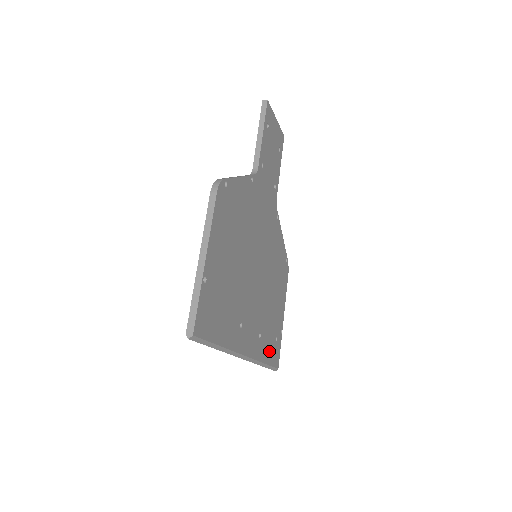
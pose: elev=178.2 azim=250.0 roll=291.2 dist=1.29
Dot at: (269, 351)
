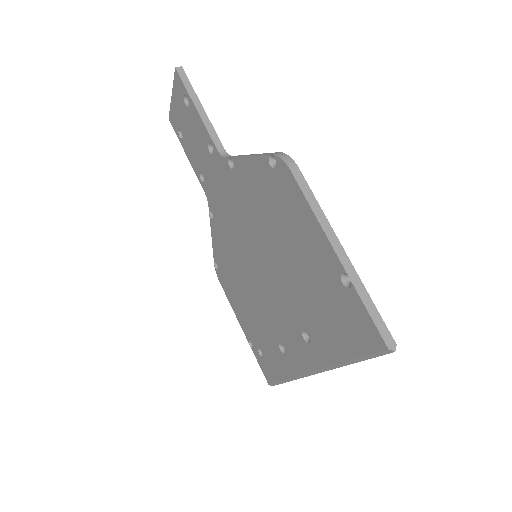
Dot at: occluded
